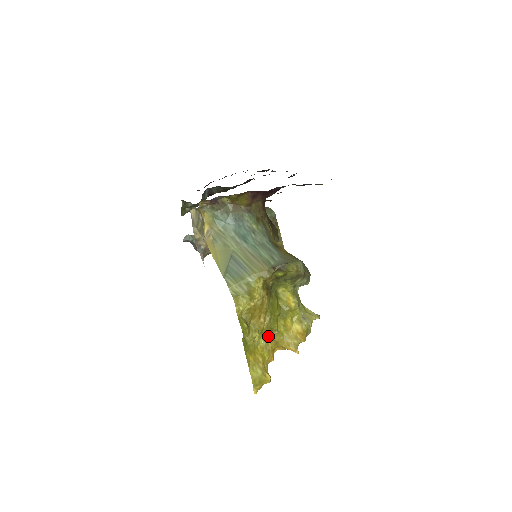
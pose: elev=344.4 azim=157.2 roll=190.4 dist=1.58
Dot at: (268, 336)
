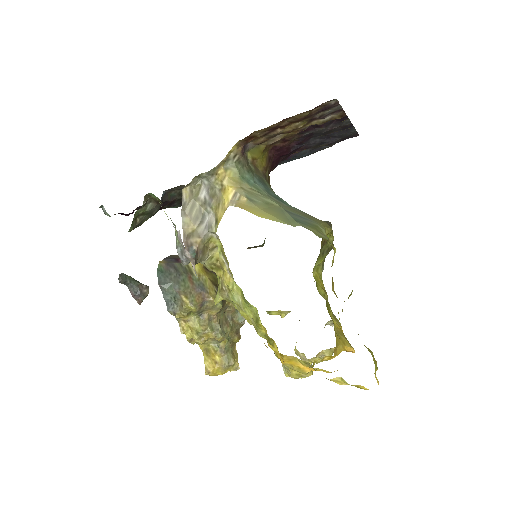
Dot at: occluded
